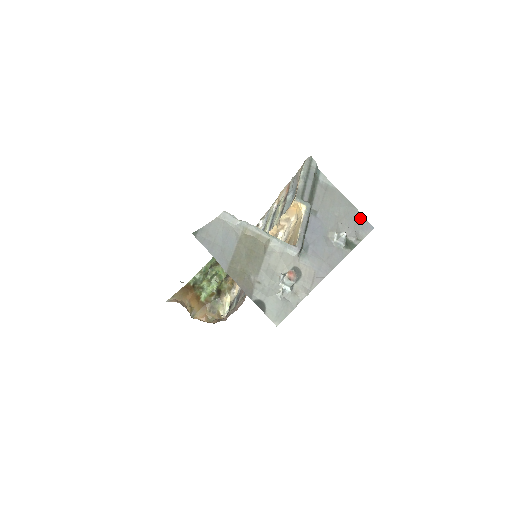
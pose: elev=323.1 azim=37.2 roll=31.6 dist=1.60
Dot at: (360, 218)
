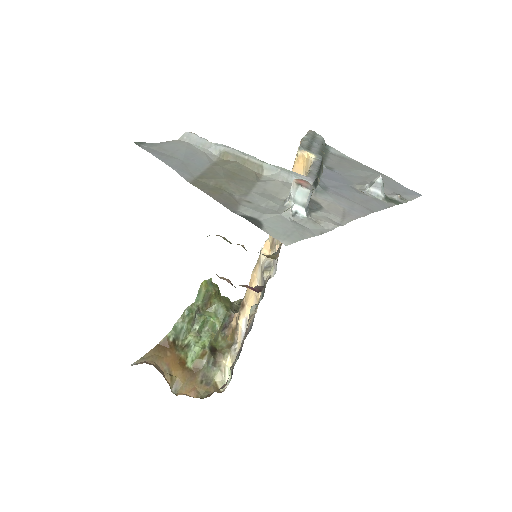
Dot at: (398, 185)
